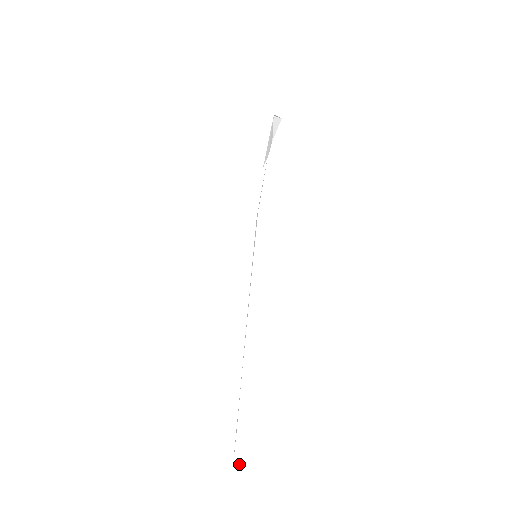
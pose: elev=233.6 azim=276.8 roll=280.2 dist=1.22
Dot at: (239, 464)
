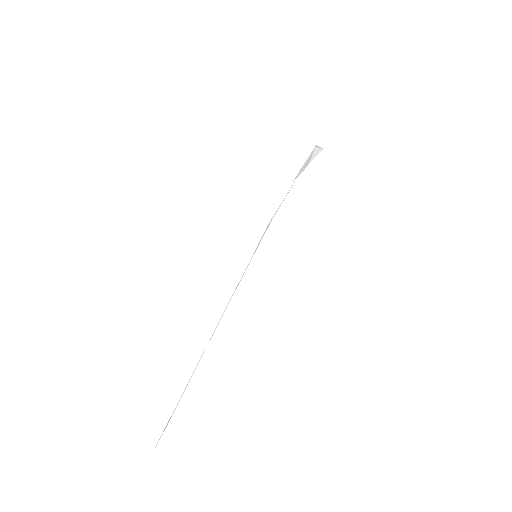
Dot at: occluded
